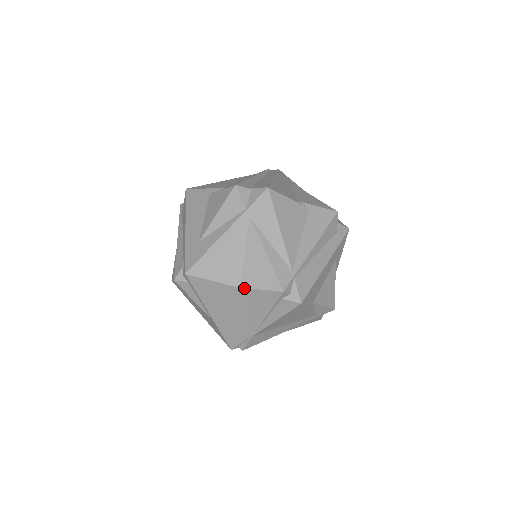
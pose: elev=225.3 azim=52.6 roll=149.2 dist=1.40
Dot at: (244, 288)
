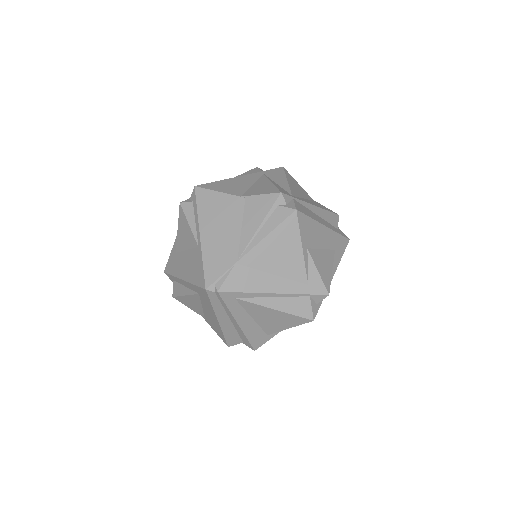
Dot at: (244, 197)
